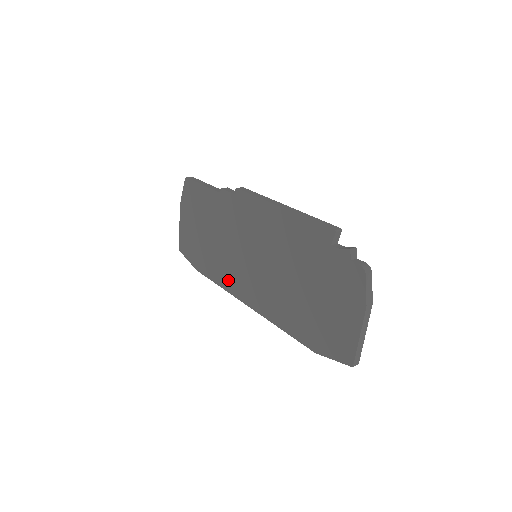
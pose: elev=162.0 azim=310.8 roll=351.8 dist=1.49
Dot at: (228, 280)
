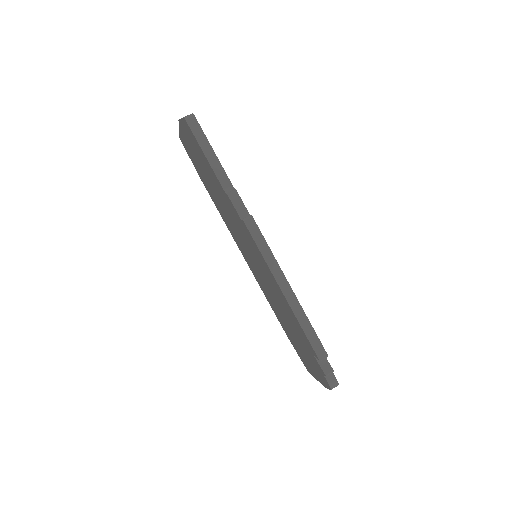
Dot at: (228, 227)
